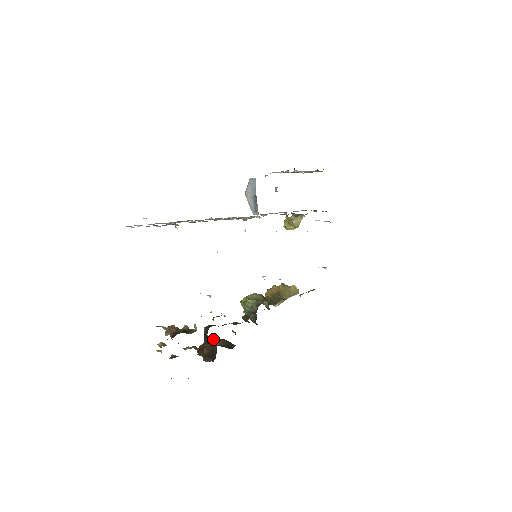
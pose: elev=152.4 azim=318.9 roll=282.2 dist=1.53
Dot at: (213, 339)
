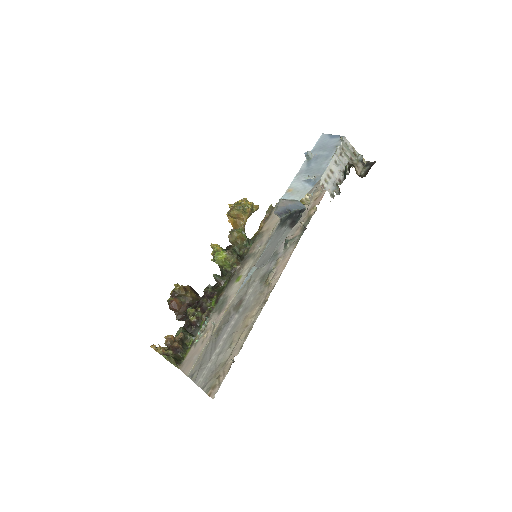
Dot at: (184, 295)
